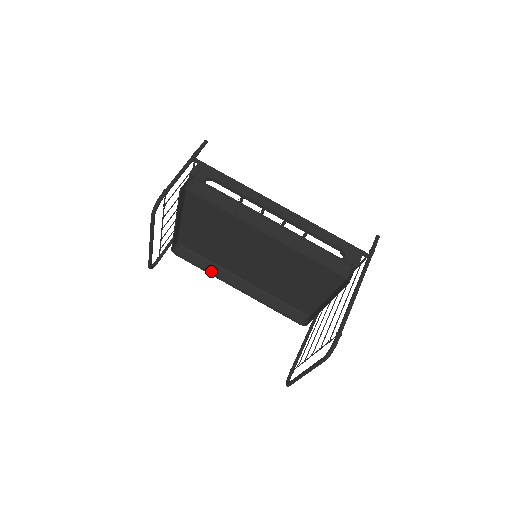
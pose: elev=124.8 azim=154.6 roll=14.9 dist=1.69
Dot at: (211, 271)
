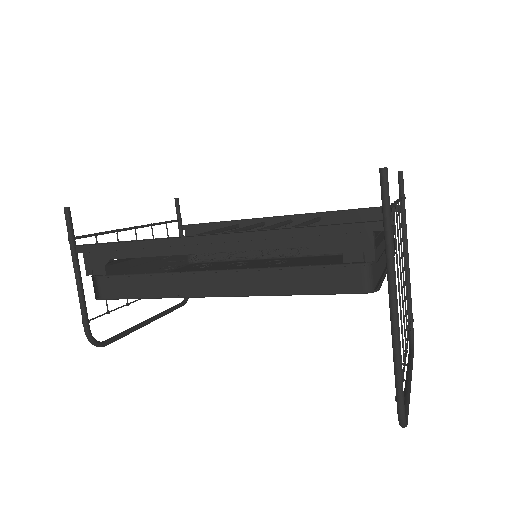
Dot at: (243, 256)
